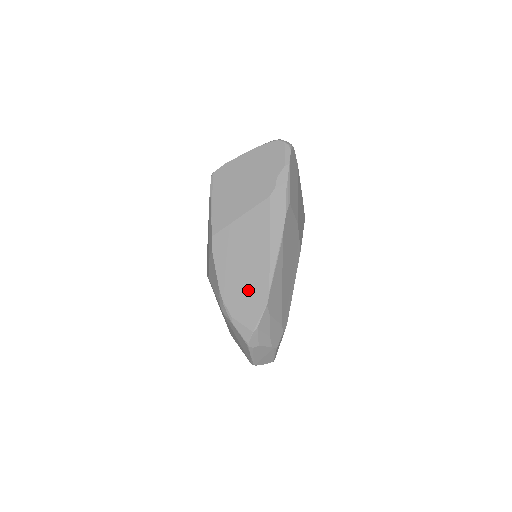
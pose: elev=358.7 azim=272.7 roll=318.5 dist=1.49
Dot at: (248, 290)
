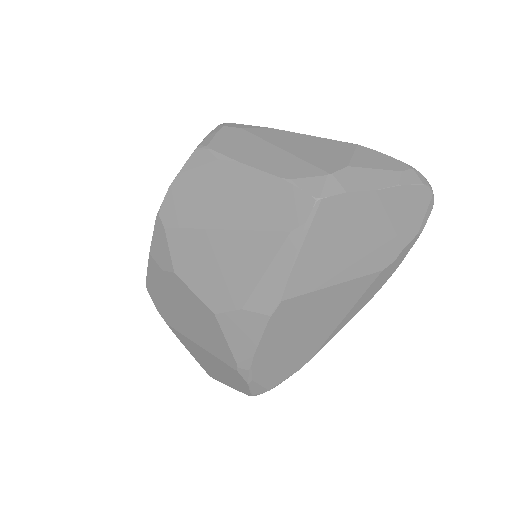
Dot at: (289, 358)
